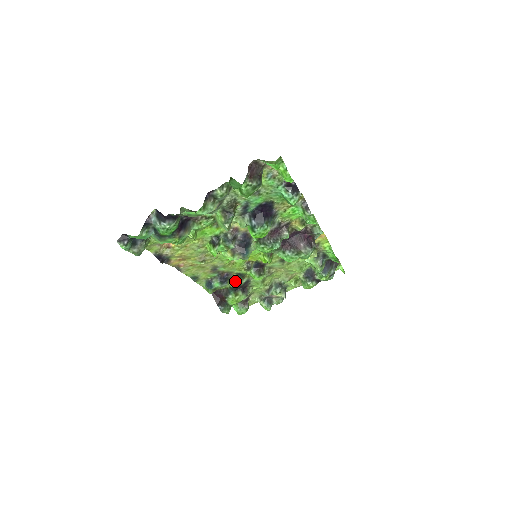
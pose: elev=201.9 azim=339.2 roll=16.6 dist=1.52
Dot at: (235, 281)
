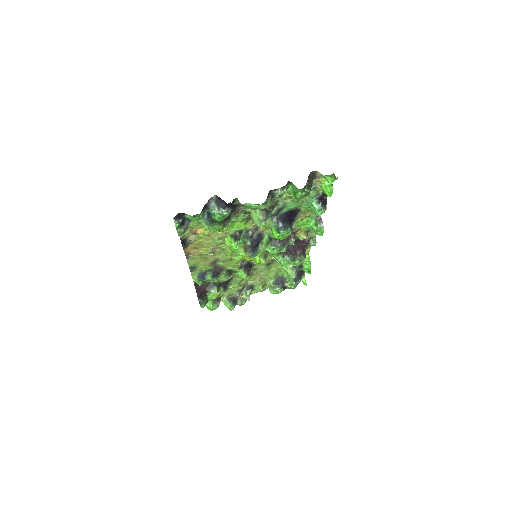
Dot at: (222, 277)
